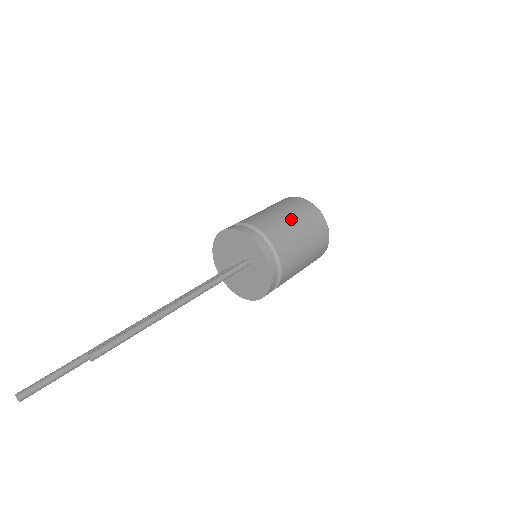
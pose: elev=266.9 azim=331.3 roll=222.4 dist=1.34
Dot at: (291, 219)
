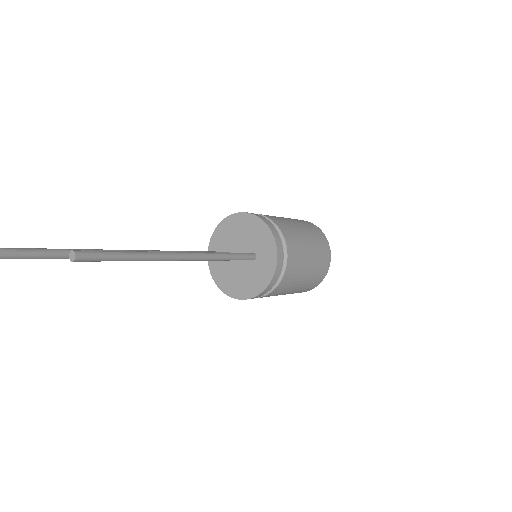
Dot at: (308, 241)
